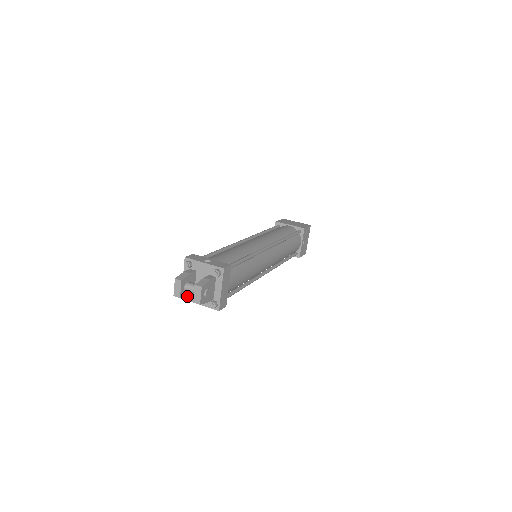
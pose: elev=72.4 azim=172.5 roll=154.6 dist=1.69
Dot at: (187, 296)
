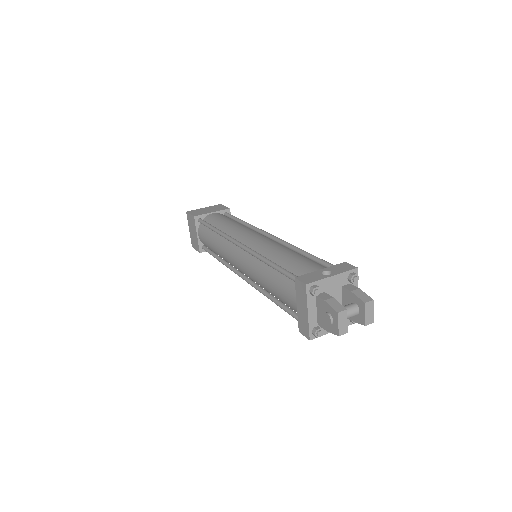
Dot at: (323, 331)
